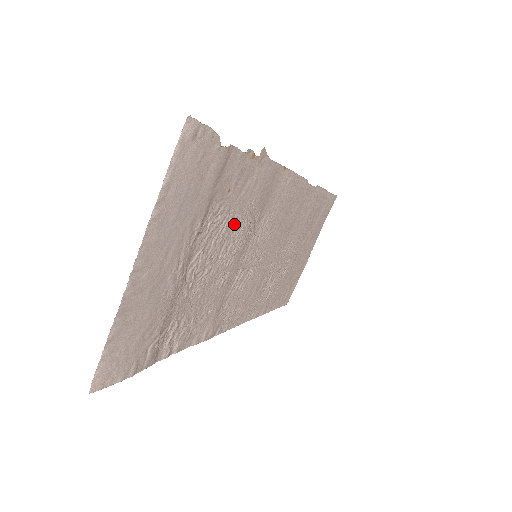
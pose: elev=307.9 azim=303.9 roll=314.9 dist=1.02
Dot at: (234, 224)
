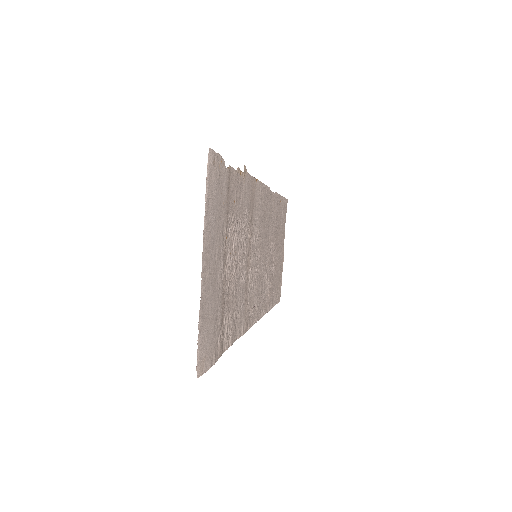
Dot at: (241, 229)
